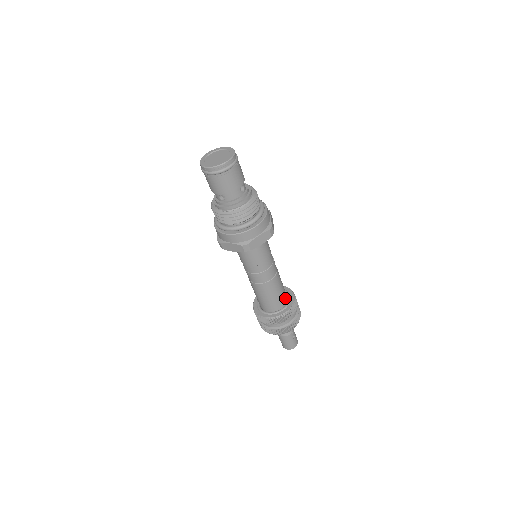
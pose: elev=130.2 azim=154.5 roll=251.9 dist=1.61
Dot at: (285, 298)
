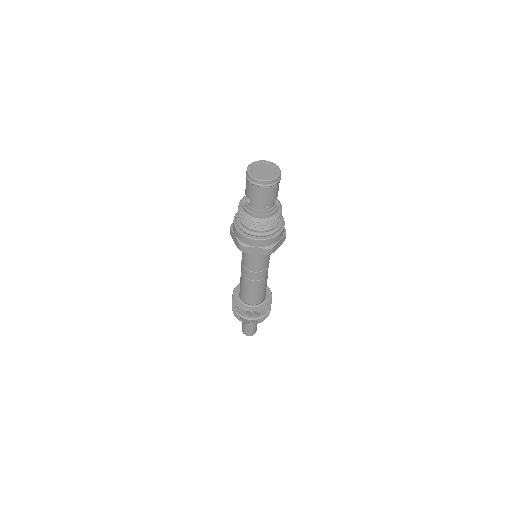
Dot at: (259, 300)
